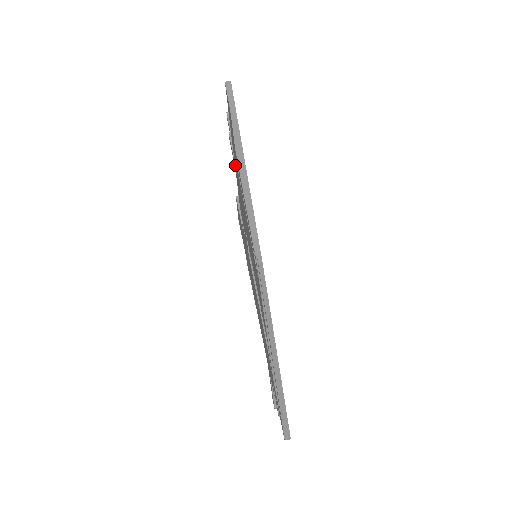
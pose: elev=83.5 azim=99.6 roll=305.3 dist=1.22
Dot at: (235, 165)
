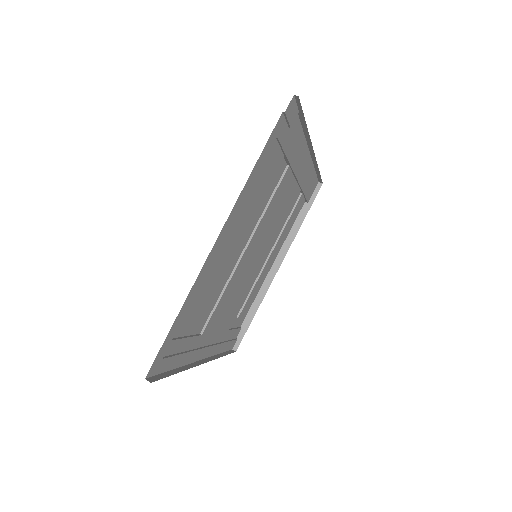
Dot at: (303, 144)
